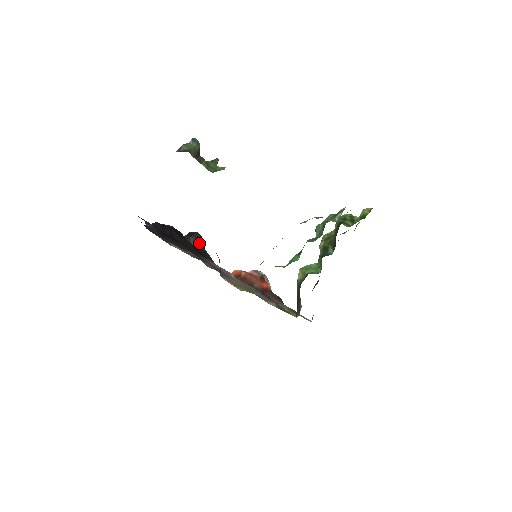
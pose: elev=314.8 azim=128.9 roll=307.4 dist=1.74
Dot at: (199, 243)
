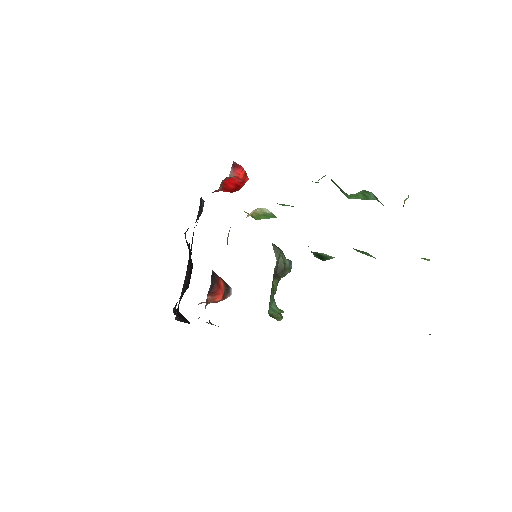
Dot at: occluded
